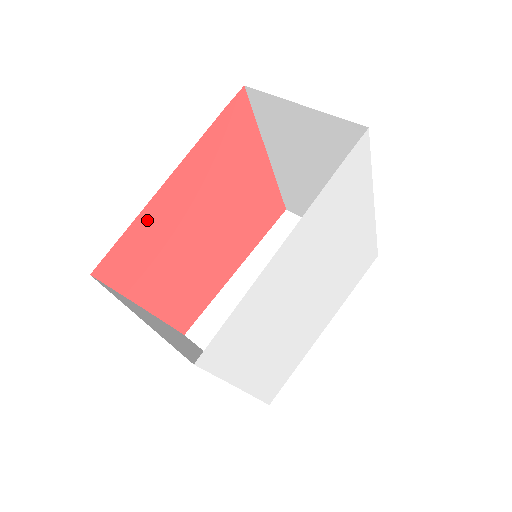
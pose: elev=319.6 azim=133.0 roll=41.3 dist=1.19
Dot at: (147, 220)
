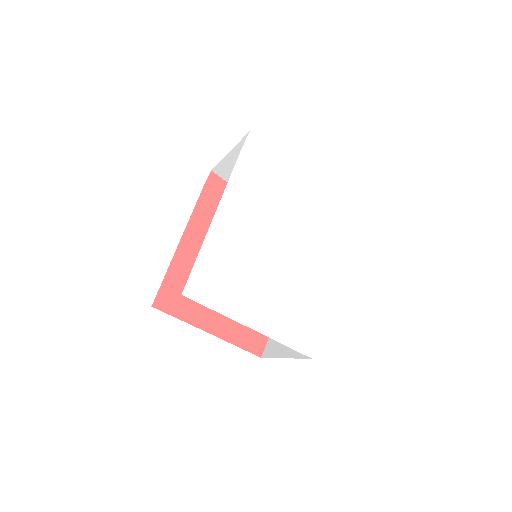
Dot at: (179, 265)
